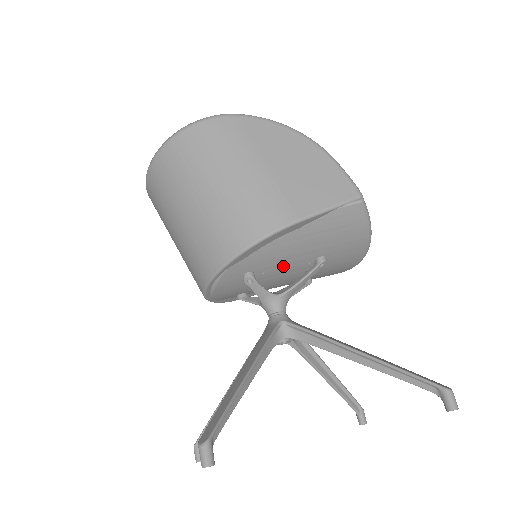
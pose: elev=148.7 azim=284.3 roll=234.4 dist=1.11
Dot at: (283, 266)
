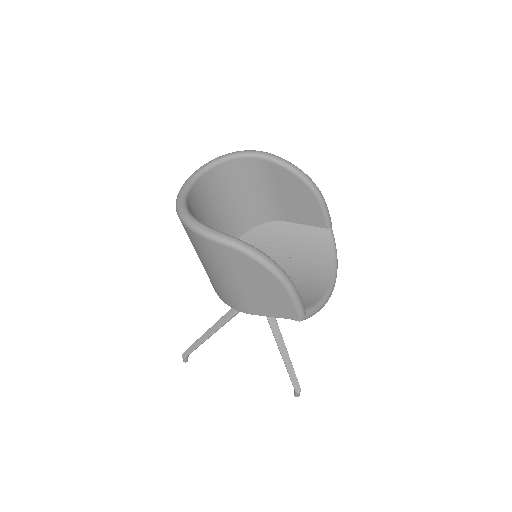
Dot at: occluded
